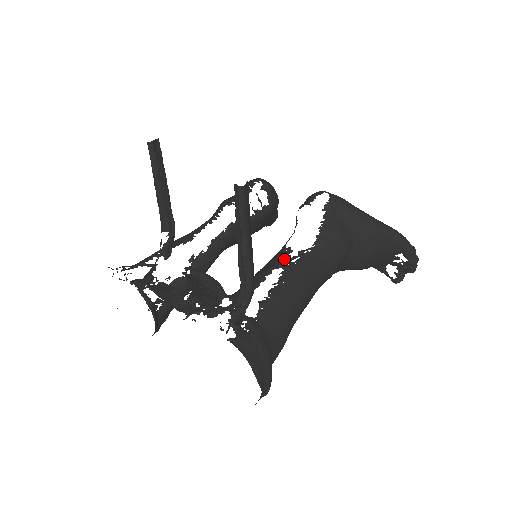
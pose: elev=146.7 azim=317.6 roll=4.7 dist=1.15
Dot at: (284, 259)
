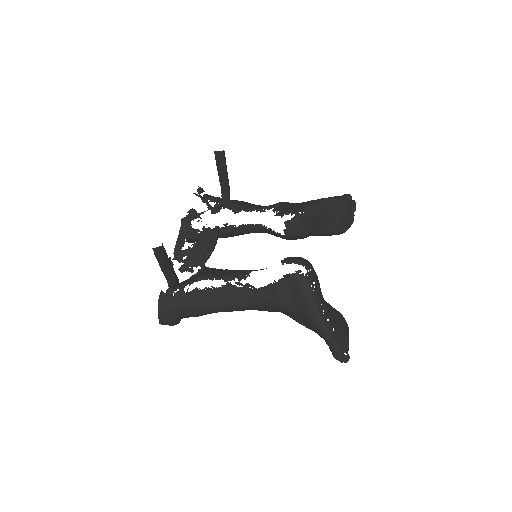
Dot at: (234, 279)
